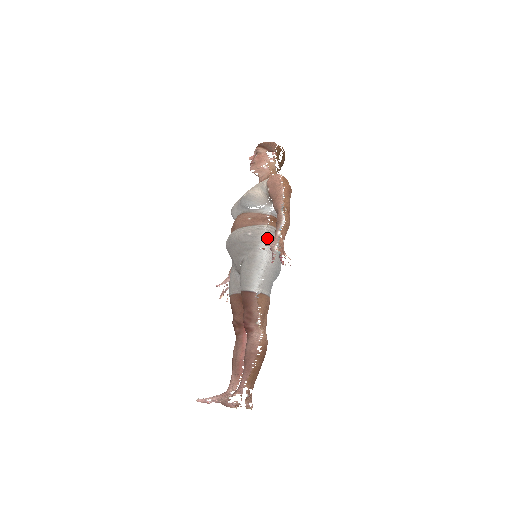
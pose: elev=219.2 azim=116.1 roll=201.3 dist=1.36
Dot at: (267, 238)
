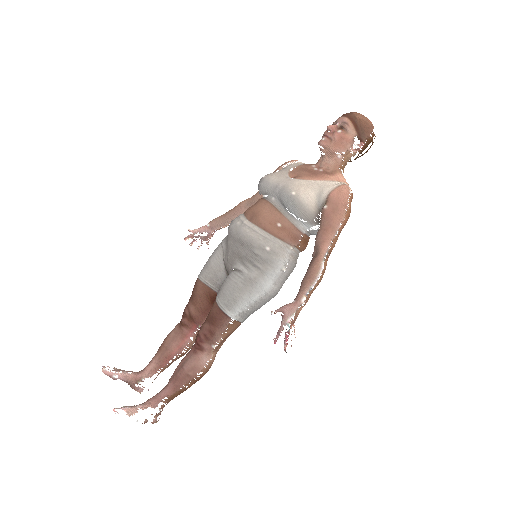
Dot at: (284, 267)
